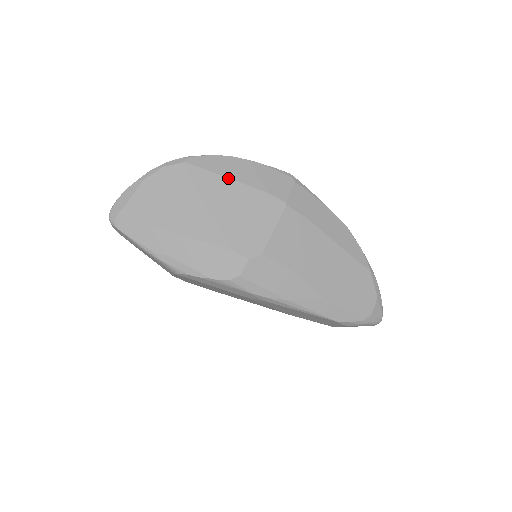
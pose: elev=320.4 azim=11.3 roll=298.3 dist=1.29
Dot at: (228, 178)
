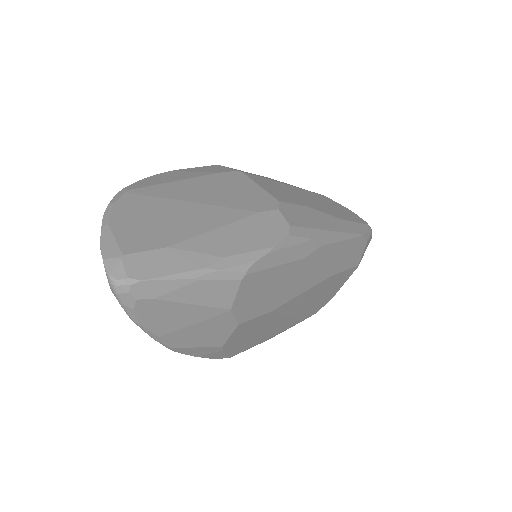
Dot at: (178, 181)
